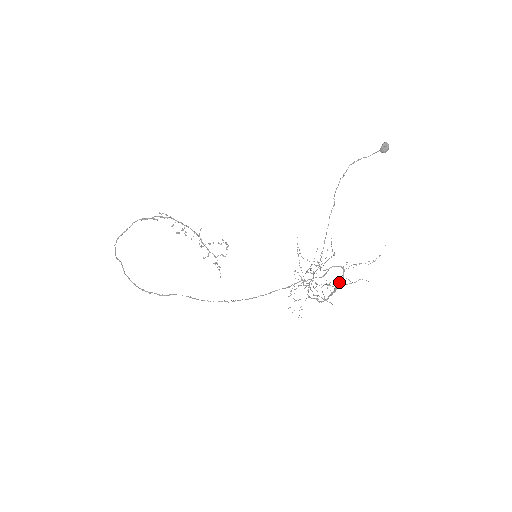
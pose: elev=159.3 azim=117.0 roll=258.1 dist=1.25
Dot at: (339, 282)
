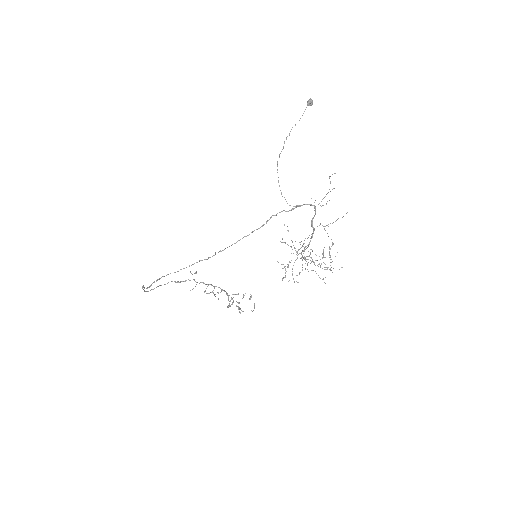
Dot at: (313, 217)
